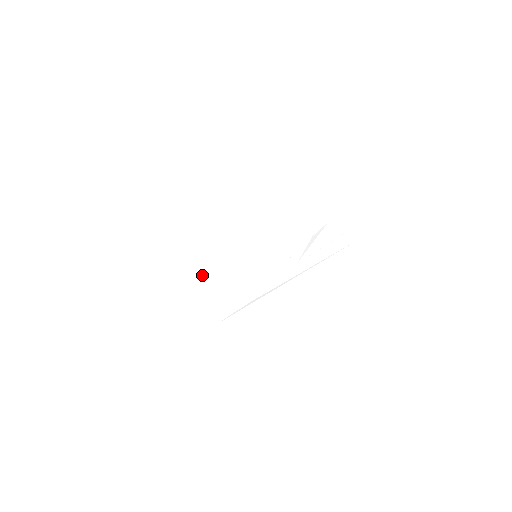
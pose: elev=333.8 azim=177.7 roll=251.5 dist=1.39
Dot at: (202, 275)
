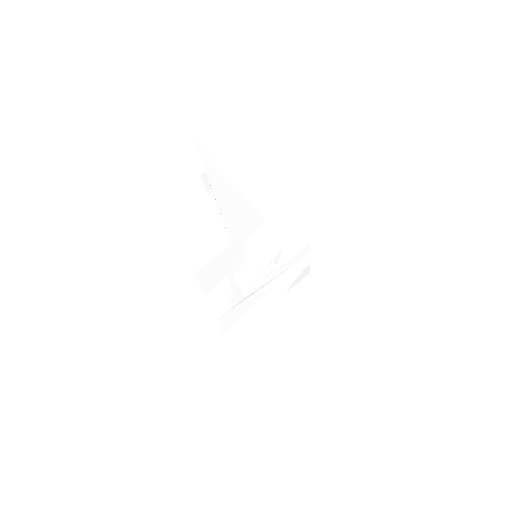
Dot at: (221, 267)
